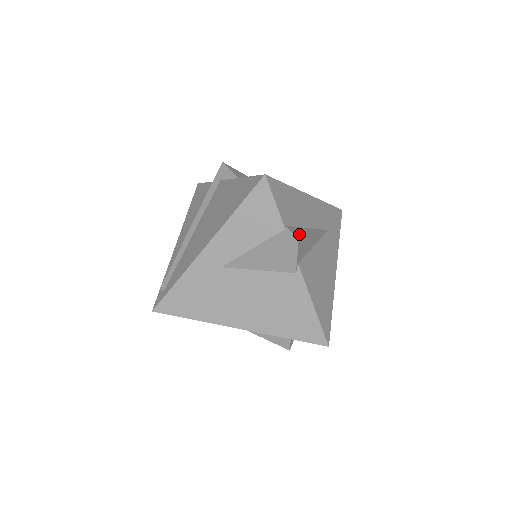
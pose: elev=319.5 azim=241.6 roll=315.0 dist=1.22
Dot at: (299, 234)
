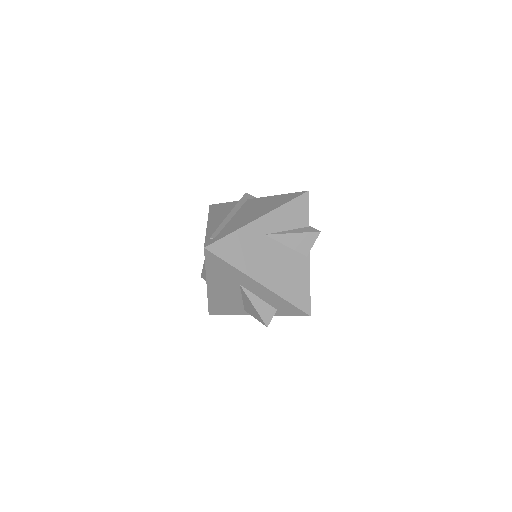
Dot at: occluded
